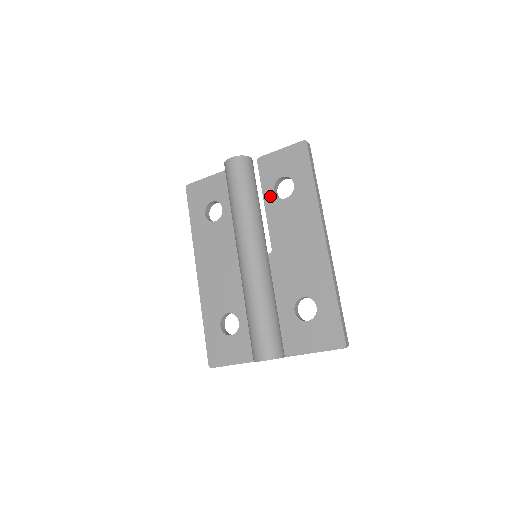
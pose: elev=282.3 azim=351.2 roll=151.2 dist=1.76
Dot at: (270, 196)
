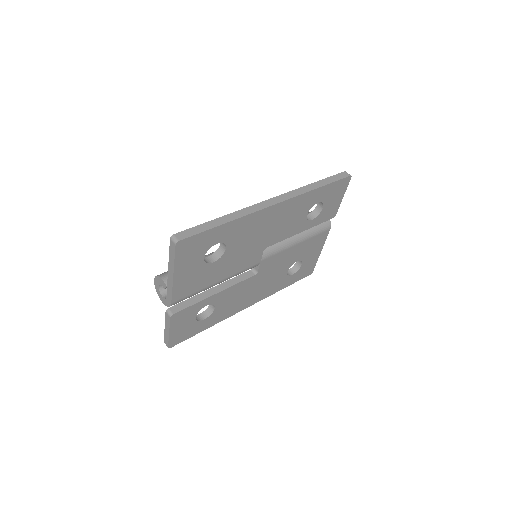
Dot at: occluded
